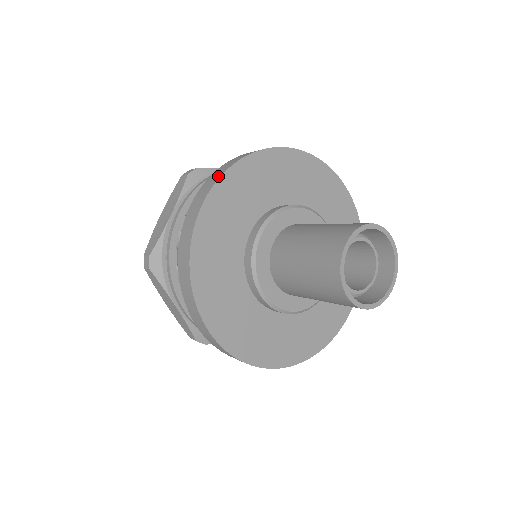
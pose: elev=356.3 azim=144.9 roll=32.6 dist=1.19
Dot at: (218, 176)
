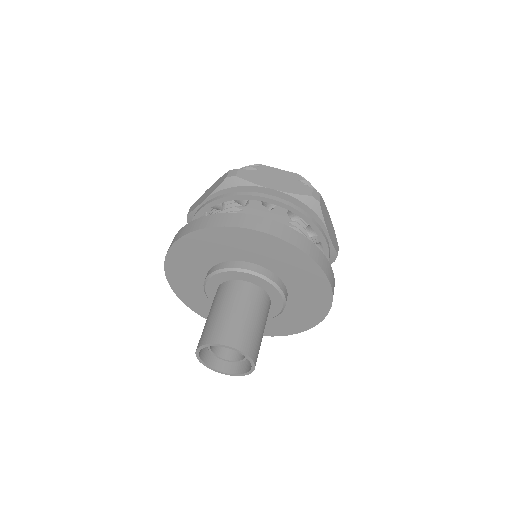
Dot at: (167, 276)
